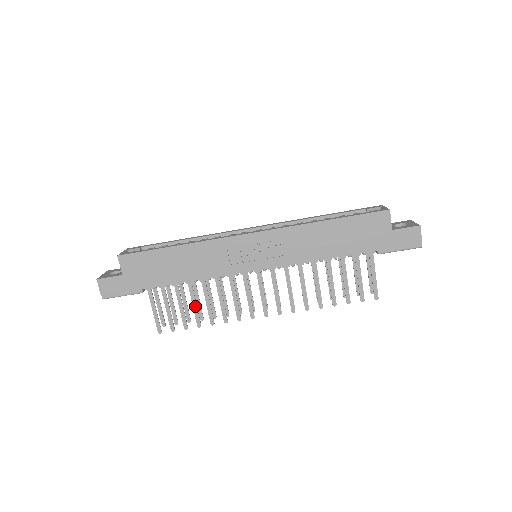
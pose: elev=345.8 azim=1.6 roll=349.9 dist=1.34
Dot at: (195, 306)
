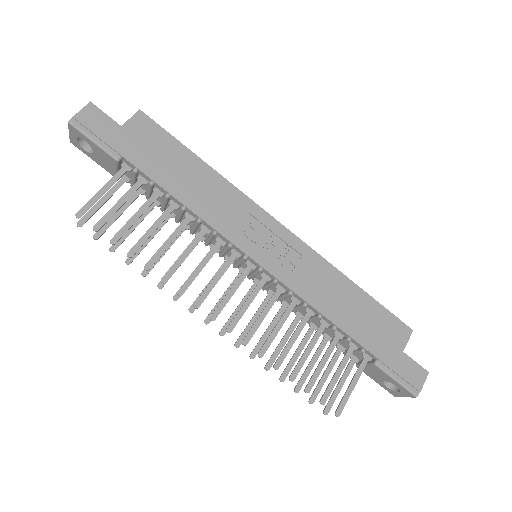
Dot at: (151, 231)
